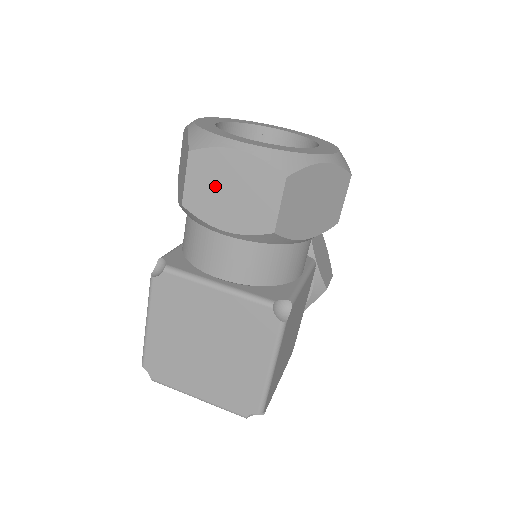
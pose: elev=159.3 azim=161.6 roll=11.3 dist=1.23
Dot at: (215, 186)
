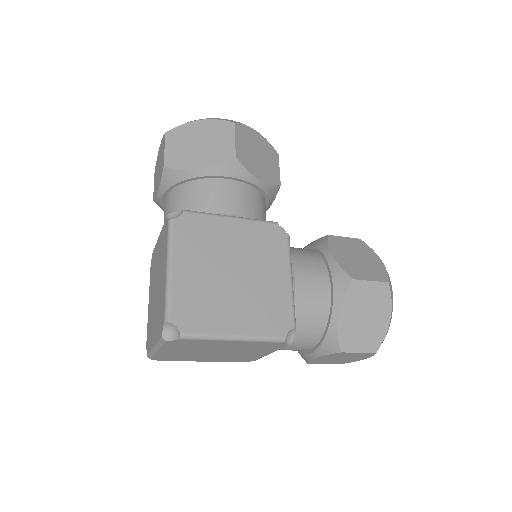
Dot at: (157, 174)
